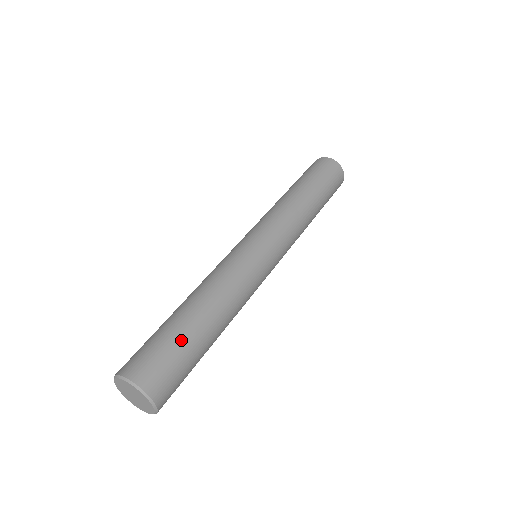
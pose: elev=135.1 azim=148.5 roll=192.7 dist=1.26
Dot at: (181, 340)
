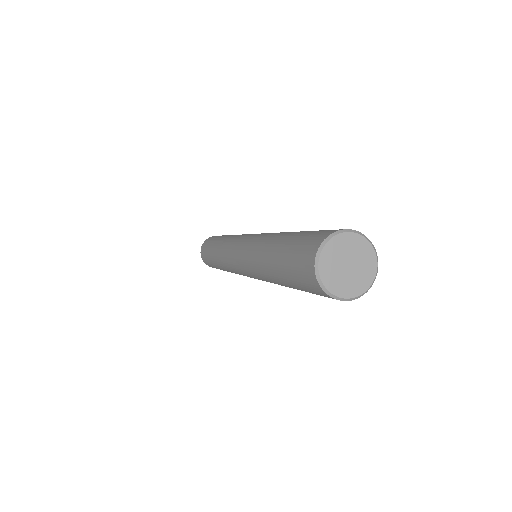
Dot at: occluded
